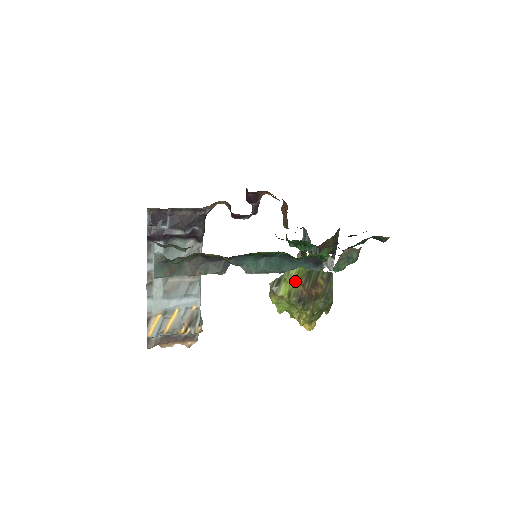
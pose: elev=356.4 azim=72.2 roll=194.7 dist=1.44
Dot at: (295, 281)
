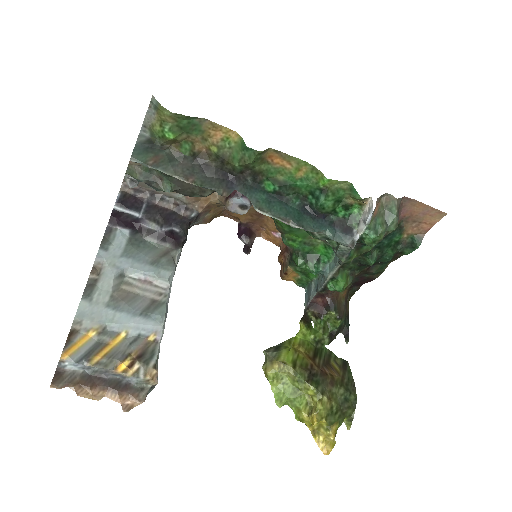
Dot at: (300, 352)
